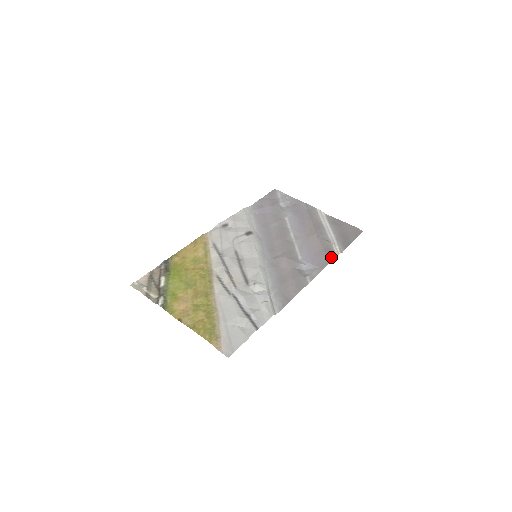
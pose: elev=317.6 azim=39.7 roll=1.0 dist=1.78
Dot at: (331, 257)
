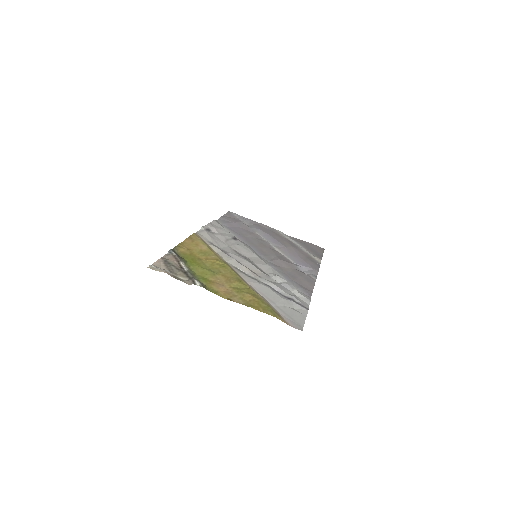
Dot at: (317, 263)
